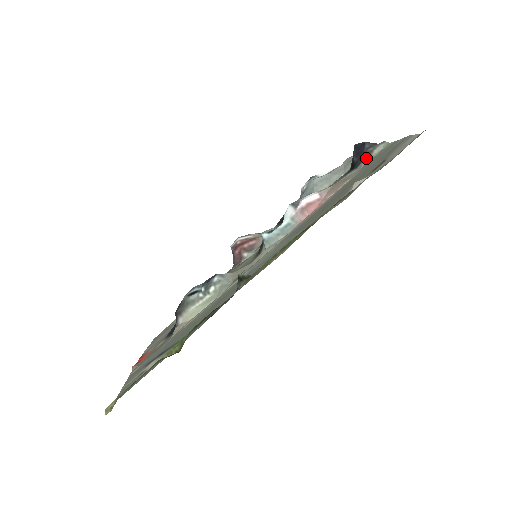
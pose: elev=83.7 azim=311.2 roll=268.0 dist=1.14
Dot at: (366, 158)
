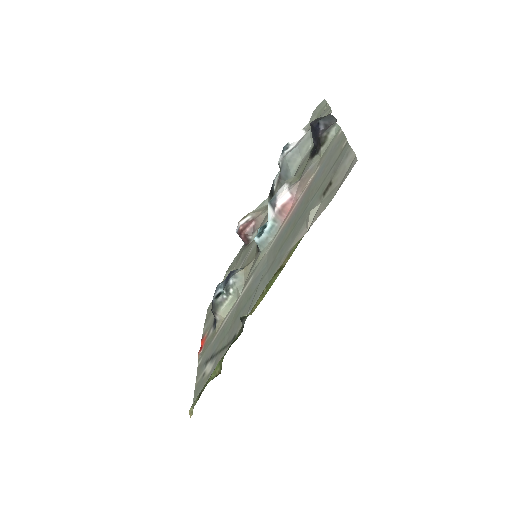
Dot at: (323, 145)
